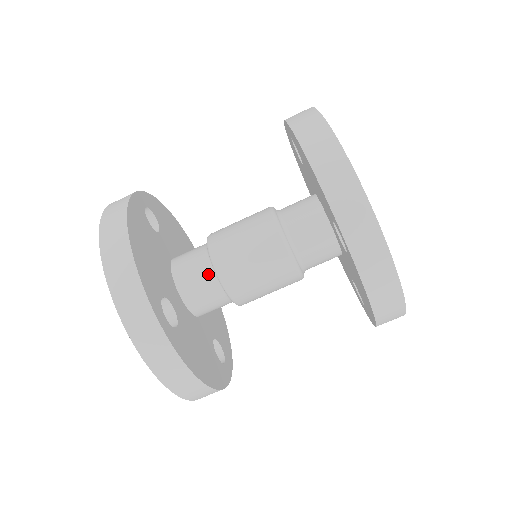
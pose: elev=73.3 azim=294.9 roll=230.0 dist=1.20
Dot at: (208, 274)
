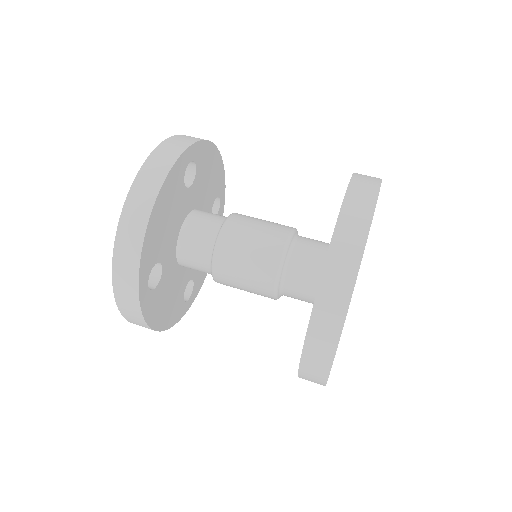
Dot at: (222, 217)
